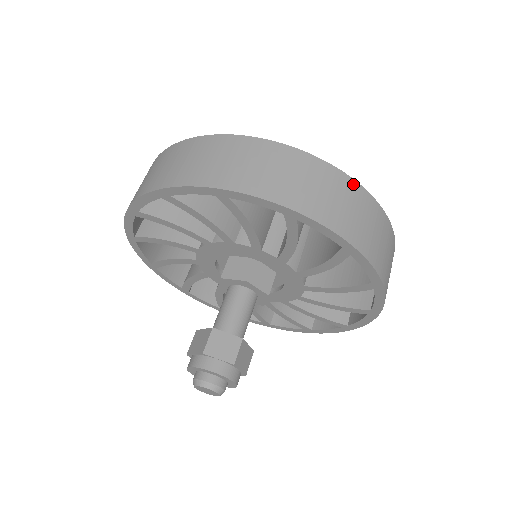
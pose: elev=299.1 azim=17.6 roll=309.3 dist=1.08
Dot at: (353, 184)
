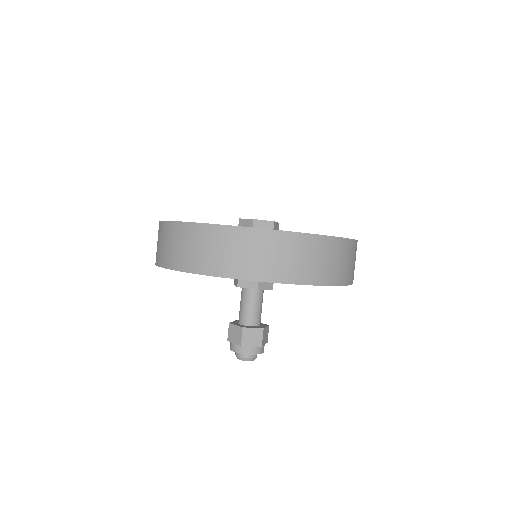
Dot at: (329, 240)
